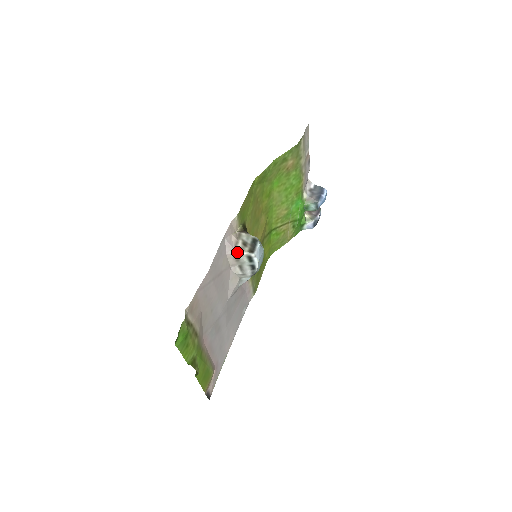
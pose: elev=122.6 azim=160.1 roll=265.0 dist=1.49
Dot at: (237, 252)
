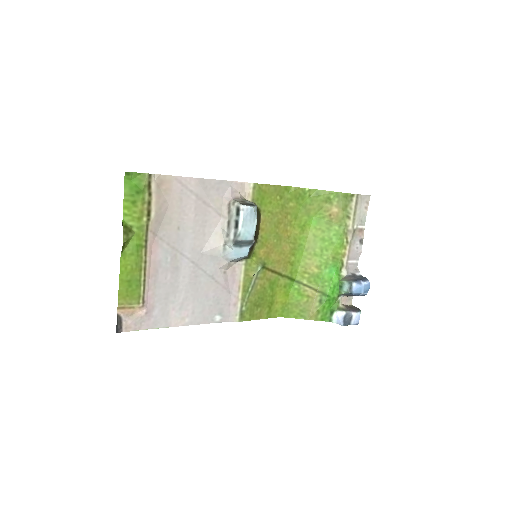
Dot at: (232, 201)
